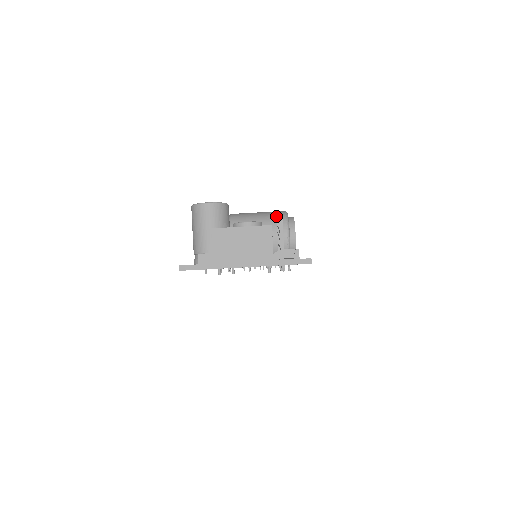
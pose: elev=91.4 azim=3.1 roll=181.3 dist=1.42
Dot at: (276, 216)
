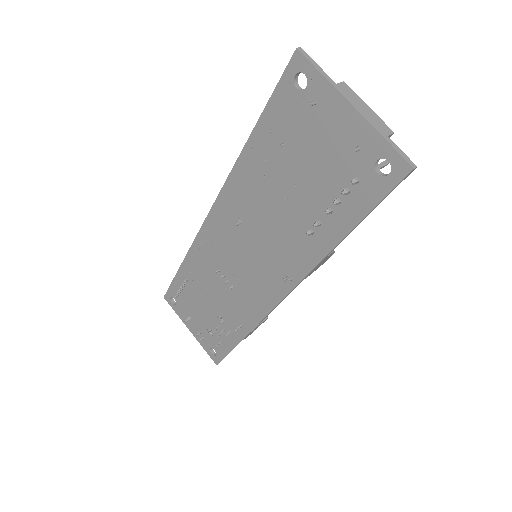
Dot at: occluded
